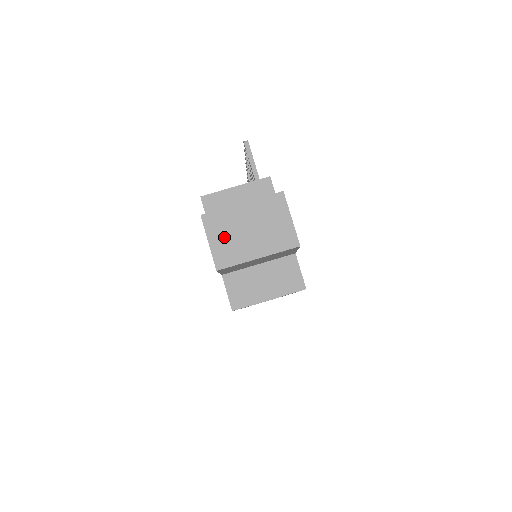
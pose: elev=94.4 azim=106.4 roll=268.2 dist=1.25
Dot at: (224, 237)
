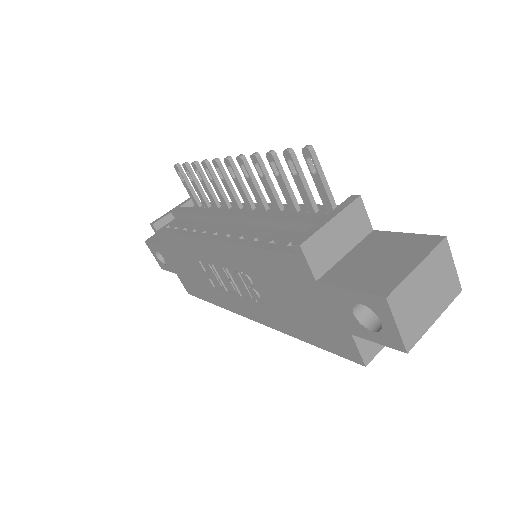
Dot at: (409, 313)
